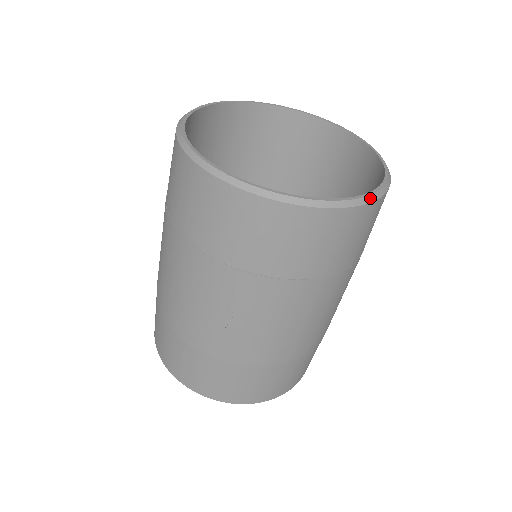
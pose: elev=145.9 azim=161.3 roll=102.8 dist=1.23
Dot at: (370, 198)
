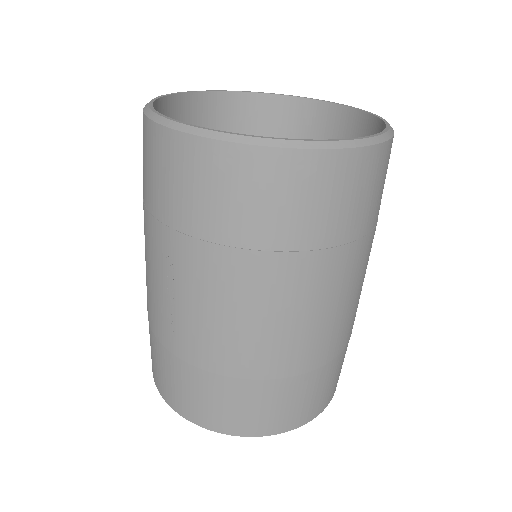
Dot at: (316, 144)
